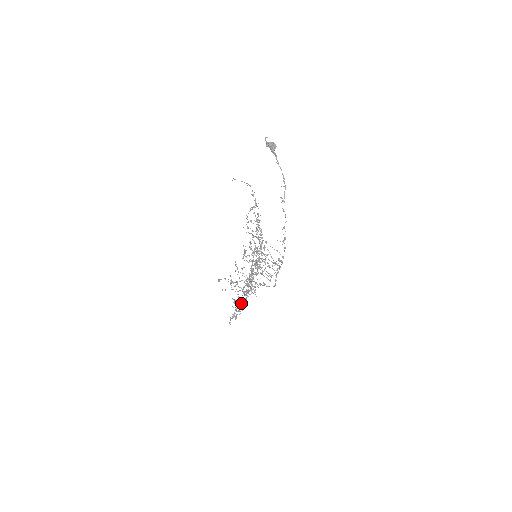
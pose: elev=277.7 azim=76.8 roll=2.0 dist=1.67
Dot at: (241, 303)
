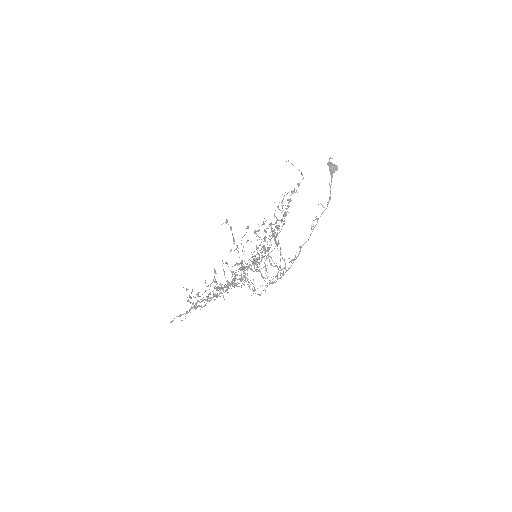
Dot at: (208, 295)
